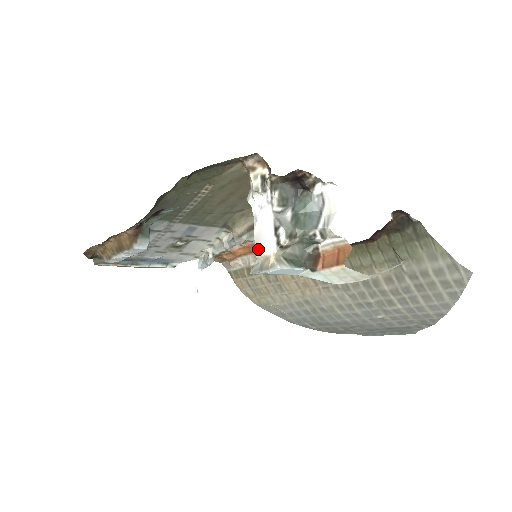
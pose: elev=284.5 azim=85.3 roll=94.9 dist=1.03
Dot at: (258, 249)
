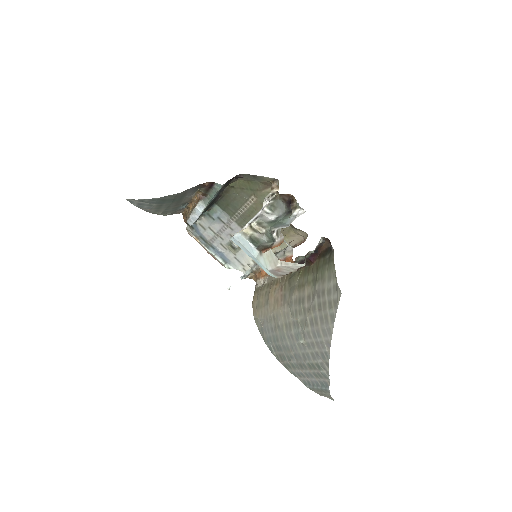
Dot at: (243, 227)
